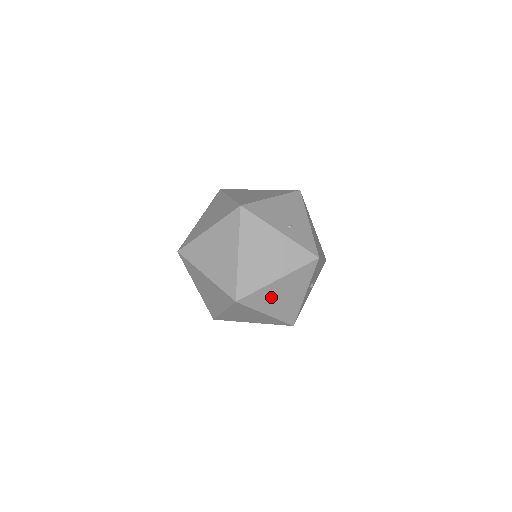
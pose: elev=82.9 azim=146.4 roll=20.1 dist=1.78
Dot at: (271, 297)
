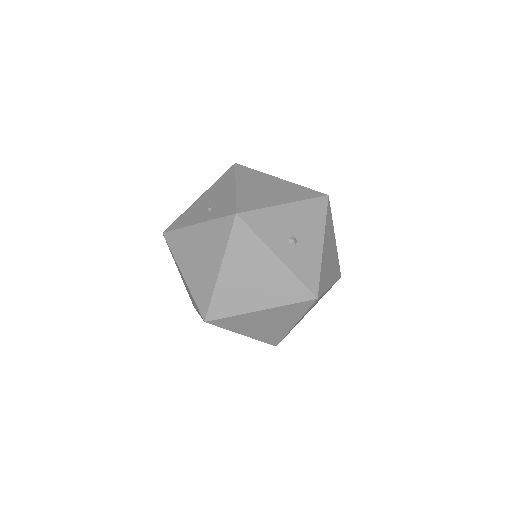
Dot at: (239, 291)
